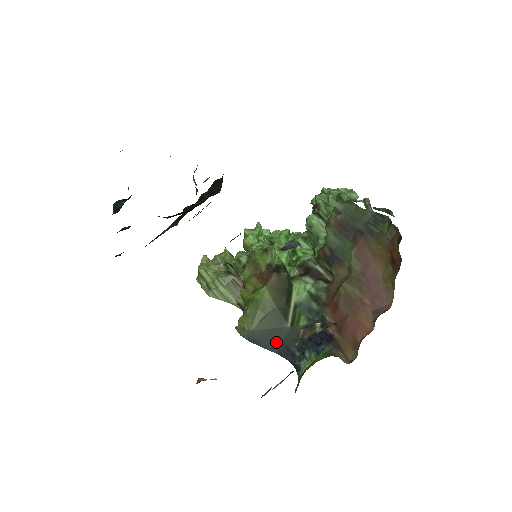
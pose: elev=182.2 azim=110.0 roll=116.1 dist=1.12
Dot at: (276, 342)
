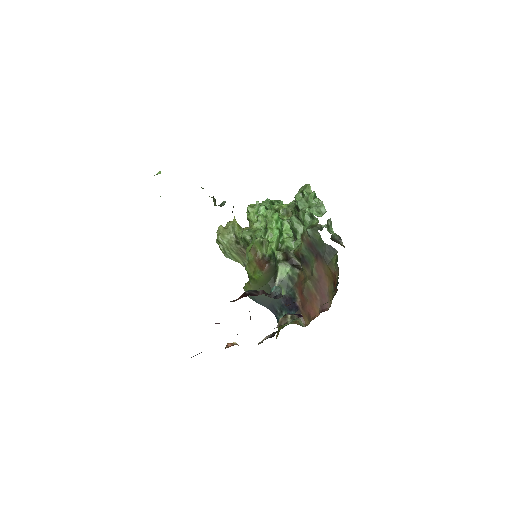
Dot at: (267, 302)
